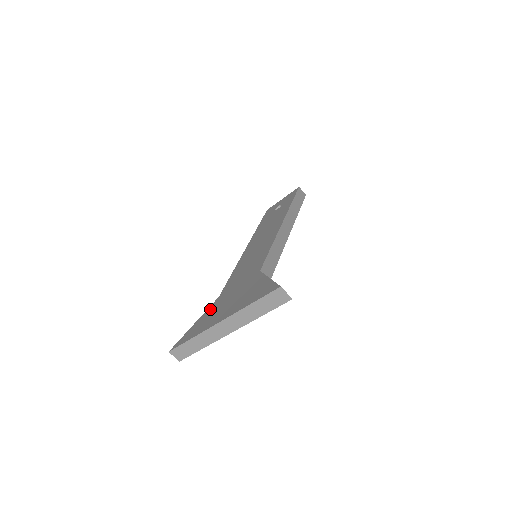
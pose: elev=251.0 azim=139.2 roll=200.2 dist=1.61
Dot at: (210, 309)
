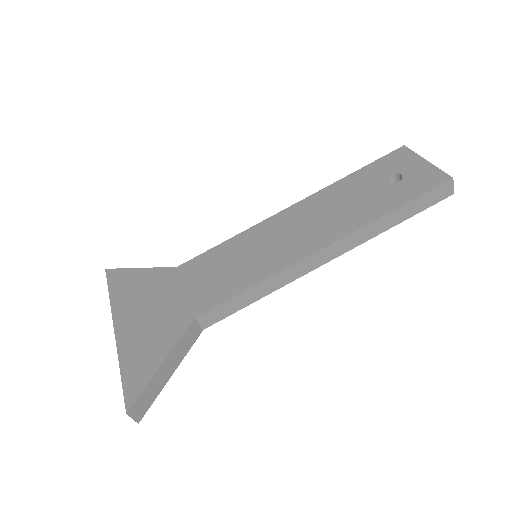
Dot at: (154, 275)
